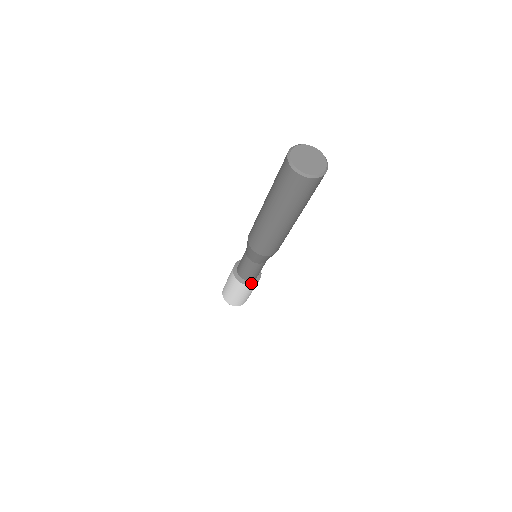
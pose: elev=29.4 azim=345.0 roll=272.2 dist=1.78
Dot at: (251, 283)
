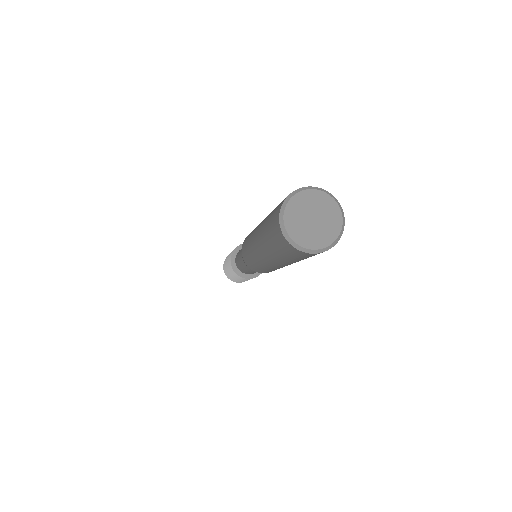
Dot at: (247, 277)
